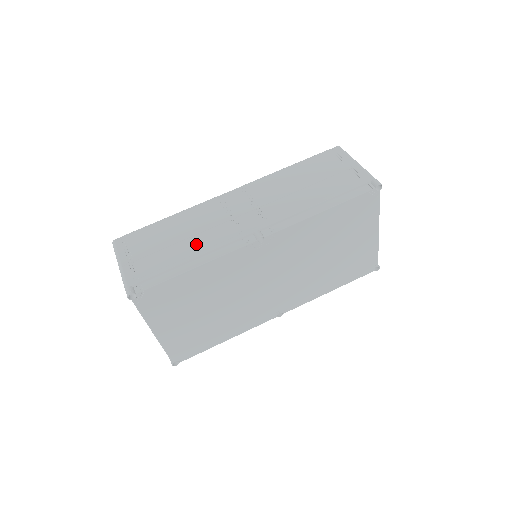
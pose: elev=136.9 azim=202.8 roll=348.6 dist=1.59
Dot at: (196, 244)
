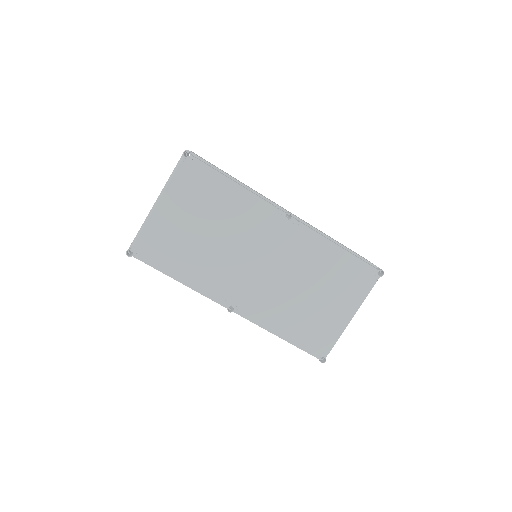
Dot at: occluded
